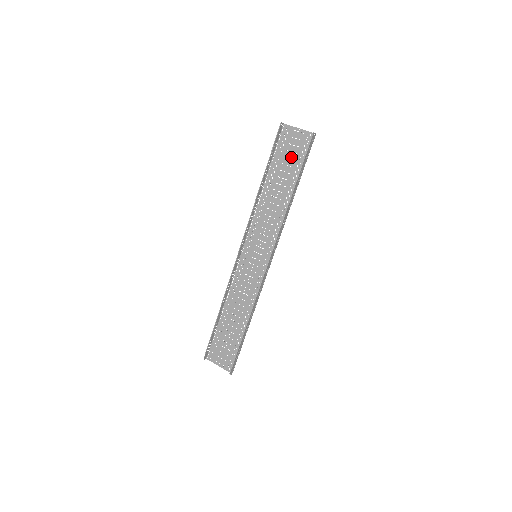
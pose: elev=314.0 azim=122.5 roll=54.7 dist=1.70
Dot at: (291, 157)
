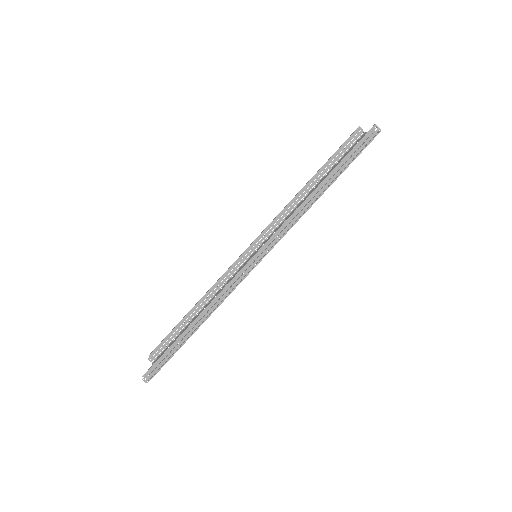
Dot at: occluded
